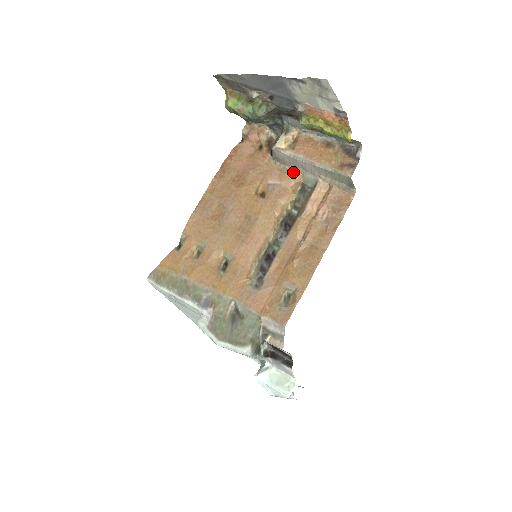
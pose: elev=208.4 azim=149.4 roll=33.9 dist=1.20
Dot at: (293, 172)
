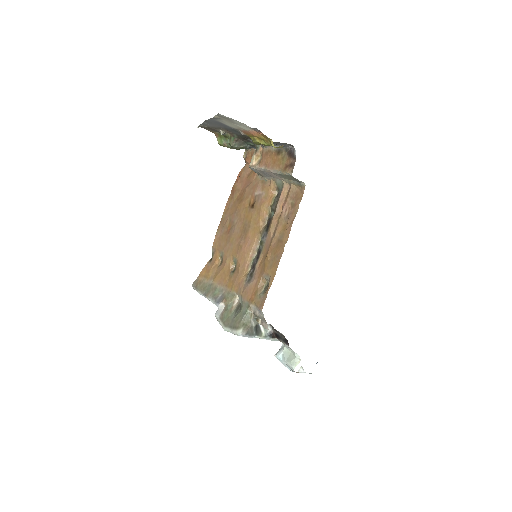
Dot at: (269, 181)
